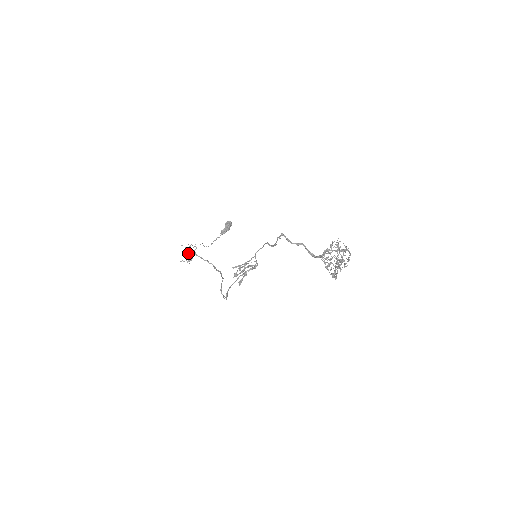
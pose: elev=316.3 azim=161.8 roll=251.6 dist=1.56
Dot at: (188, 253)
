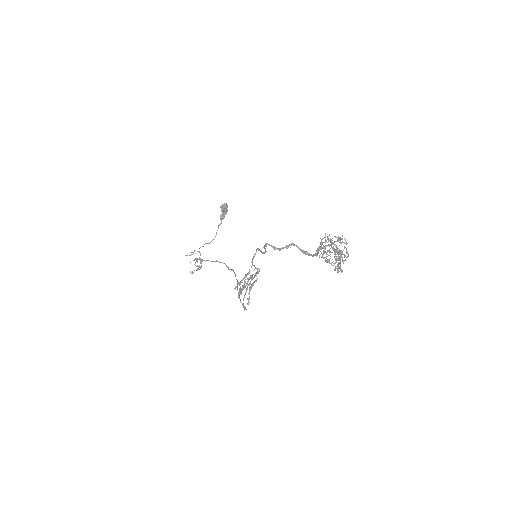
Dot at: occluded
